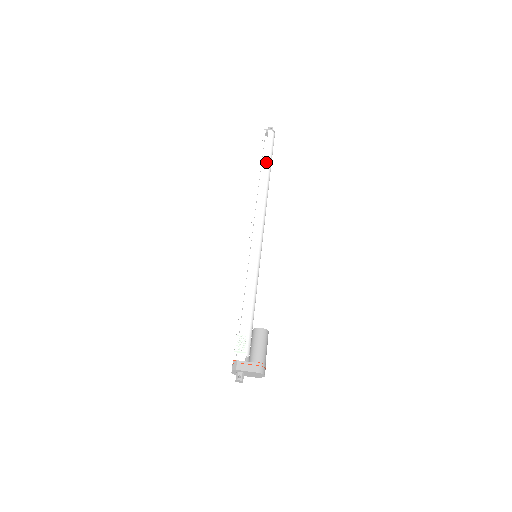
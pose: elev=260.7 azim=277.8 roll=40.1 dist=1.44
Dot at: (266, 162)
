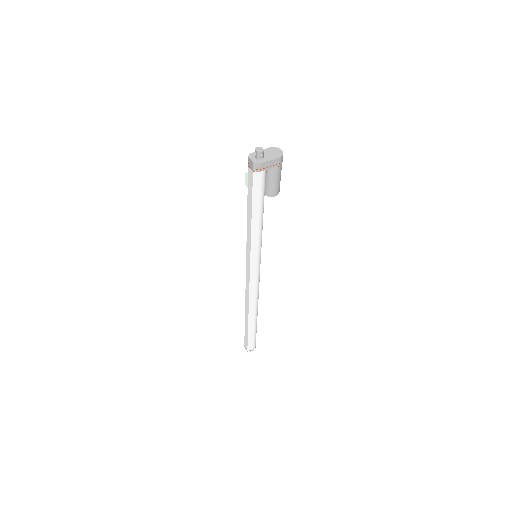
Dot at: occluded
